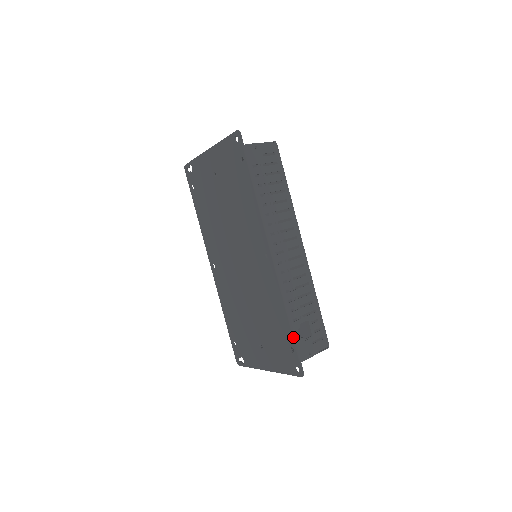
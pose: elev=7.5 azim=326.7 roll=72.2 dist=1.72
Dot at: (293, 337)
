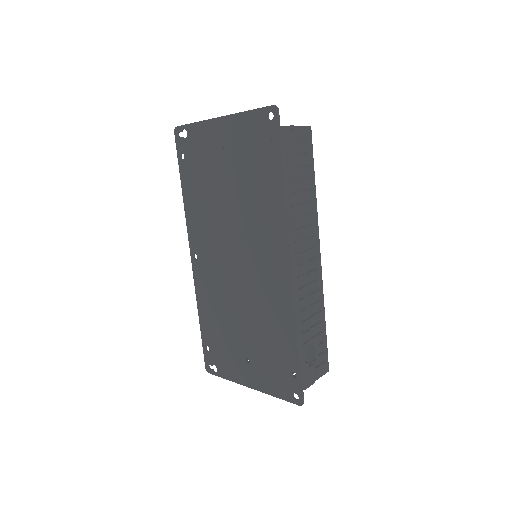
Dot at: (299, 362)
